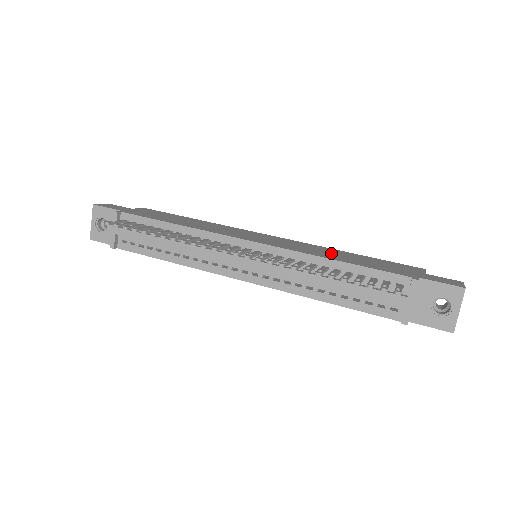
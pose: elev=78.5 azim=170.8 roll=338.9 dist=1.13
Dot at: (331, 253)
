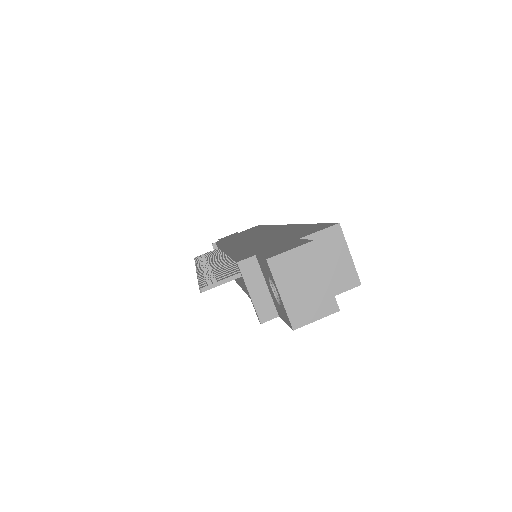
Dot at: (268, 237)
